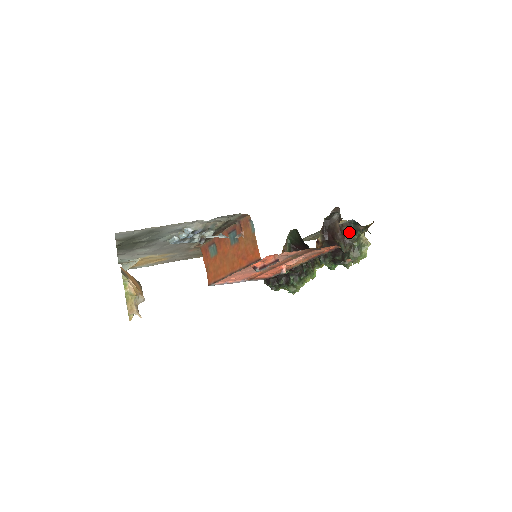
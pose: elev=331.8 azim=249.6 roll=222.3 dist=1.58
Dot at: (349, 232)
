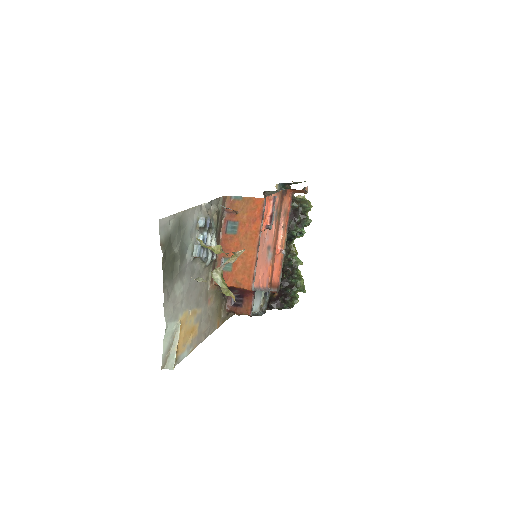
Dot at: occluded
